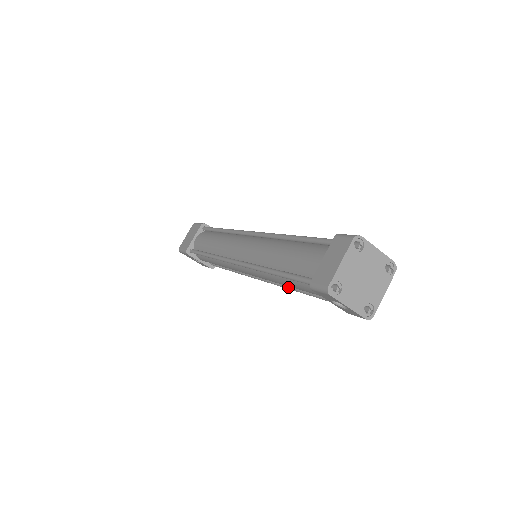
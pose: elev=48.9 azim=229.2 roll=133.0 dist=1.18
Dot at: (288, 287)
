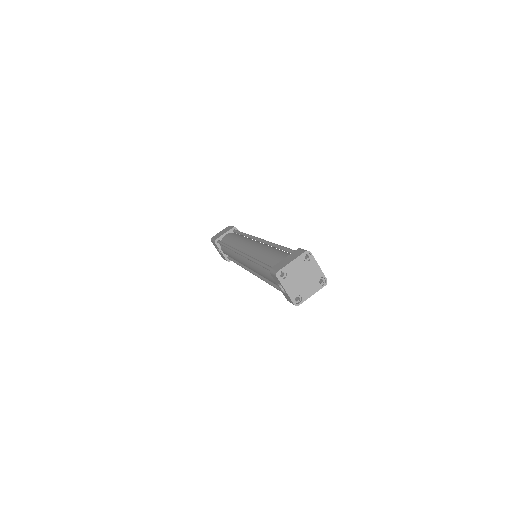
Dot at: (264, 279)
